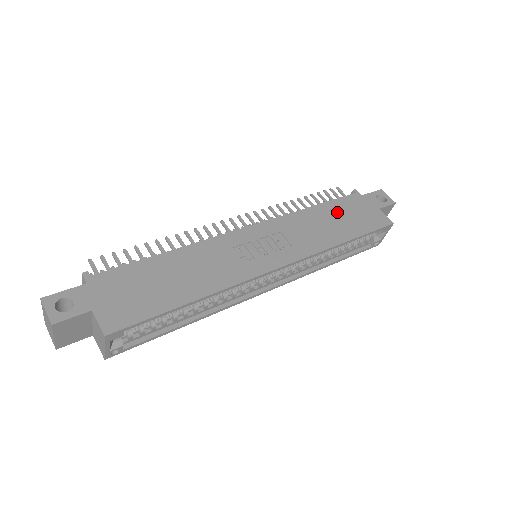
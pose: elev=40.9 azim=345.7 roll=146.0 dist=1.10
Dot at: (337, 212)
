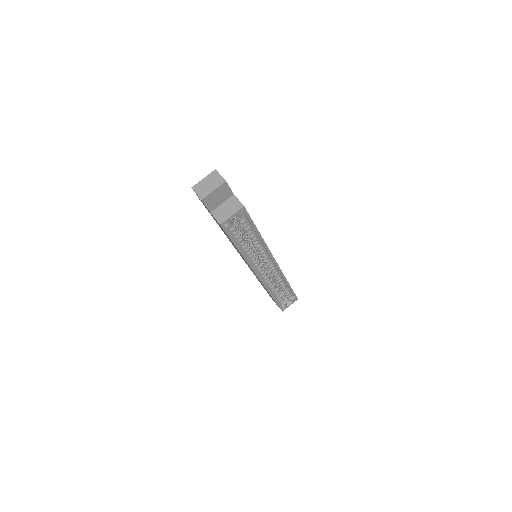
Dot at: occluded
